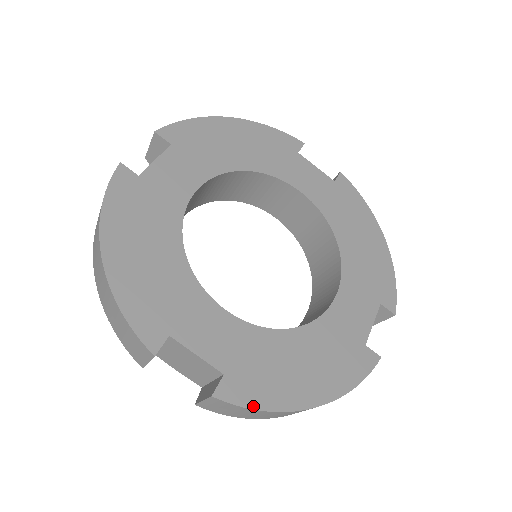
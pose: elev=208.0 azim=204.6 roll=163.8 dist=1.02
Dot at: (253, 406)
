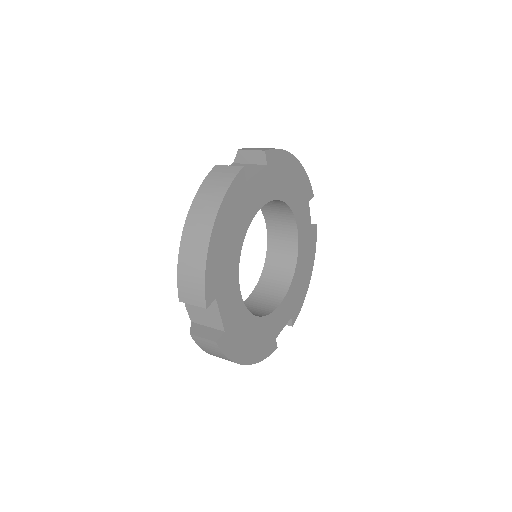
Dot at: (227, 354)
